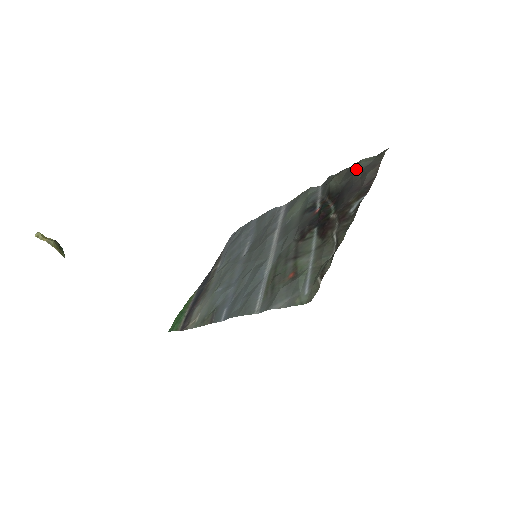
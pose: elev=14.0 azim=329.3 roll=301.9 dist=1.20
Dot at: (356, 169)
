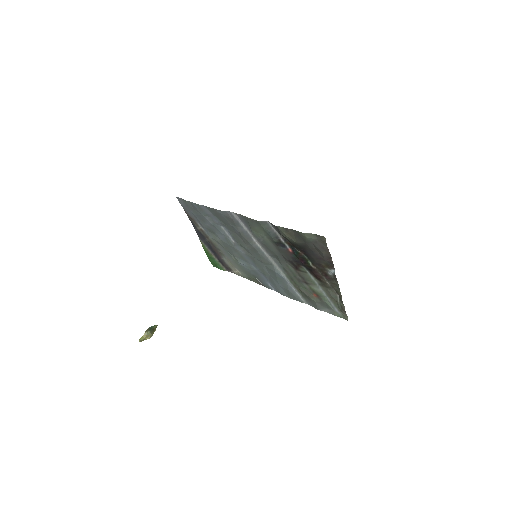
Dot at: (306, 241)
